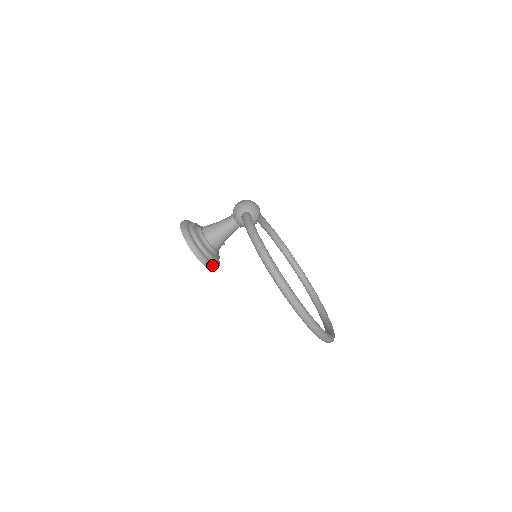
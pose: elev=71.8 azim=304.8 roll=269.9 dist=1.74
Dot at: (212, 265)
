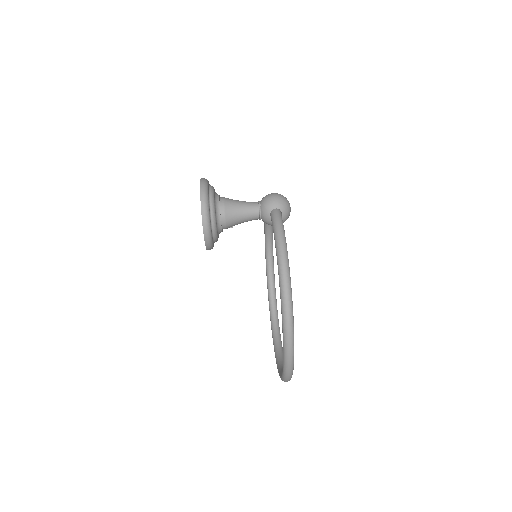
Dot at: (212, 244)
